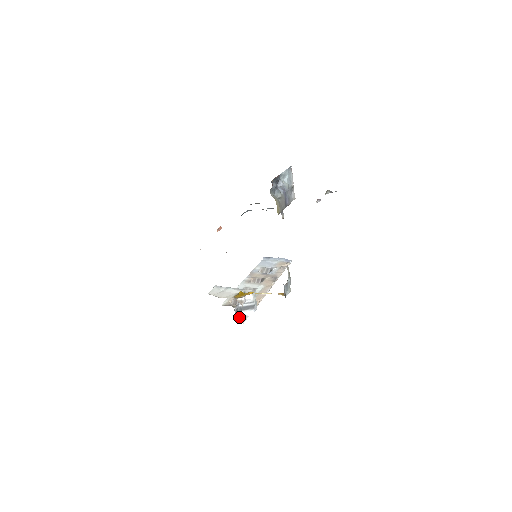
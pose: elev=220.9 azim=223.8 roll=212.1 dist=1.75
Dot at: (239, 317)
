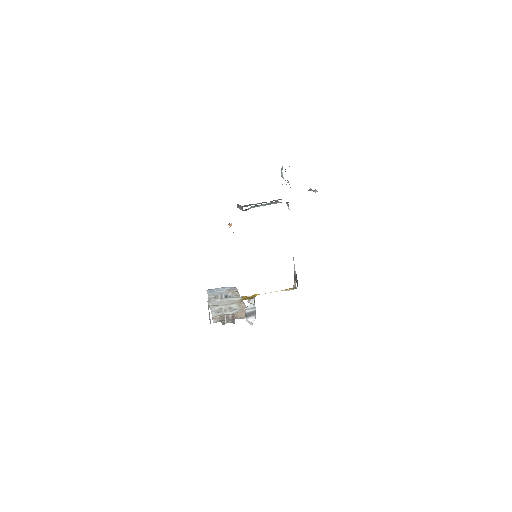
Dot at: occluded
